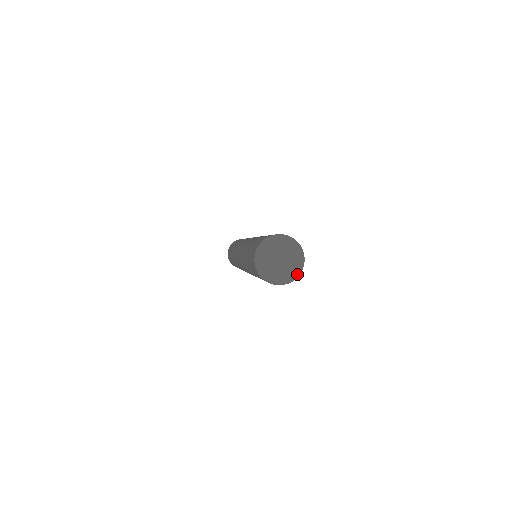
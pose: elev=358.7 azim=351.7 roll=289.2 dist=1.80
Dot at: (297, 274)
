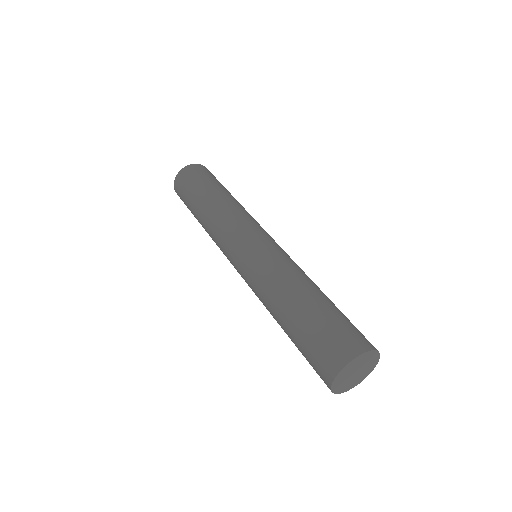
Dot at: (369, 373)
